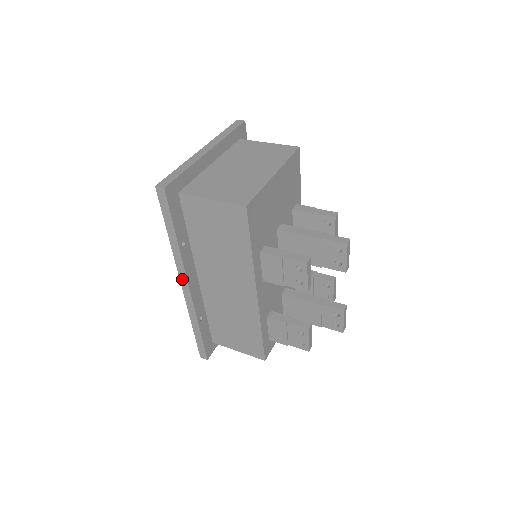
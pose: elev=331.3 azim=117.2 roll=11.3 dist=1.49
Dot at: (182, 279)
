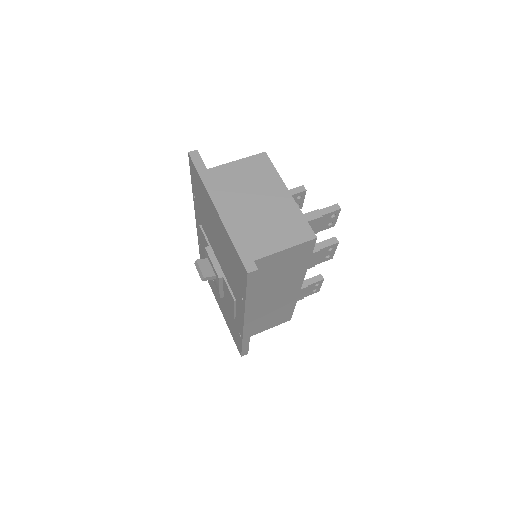
Dot at: (247, 319)
